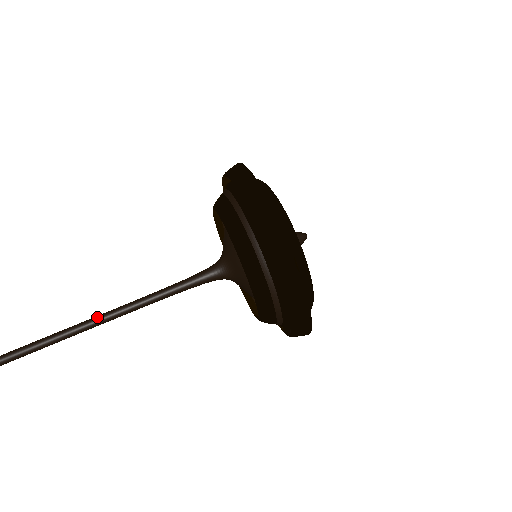
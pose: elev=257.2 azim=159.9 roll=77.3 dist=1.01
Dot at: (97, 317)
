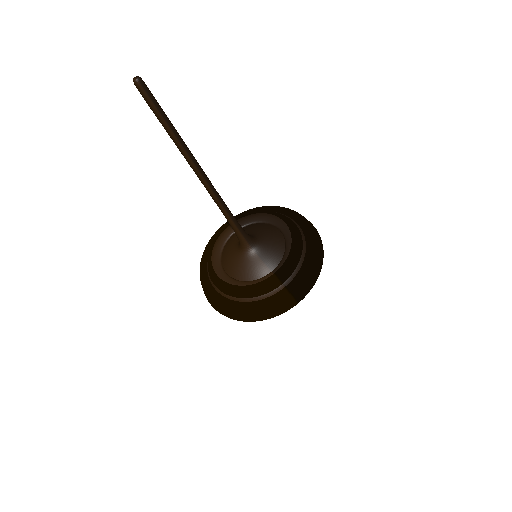
Dot at: occluded
